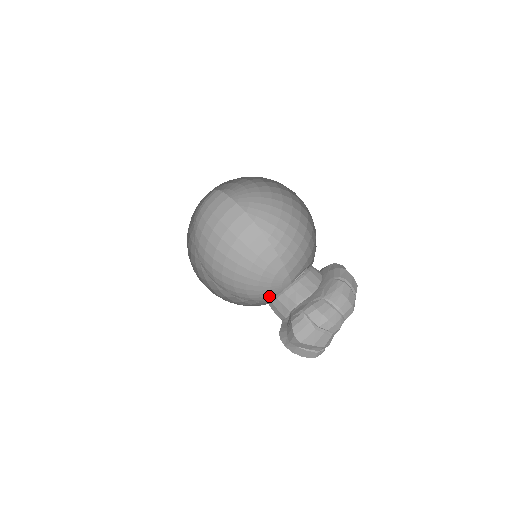
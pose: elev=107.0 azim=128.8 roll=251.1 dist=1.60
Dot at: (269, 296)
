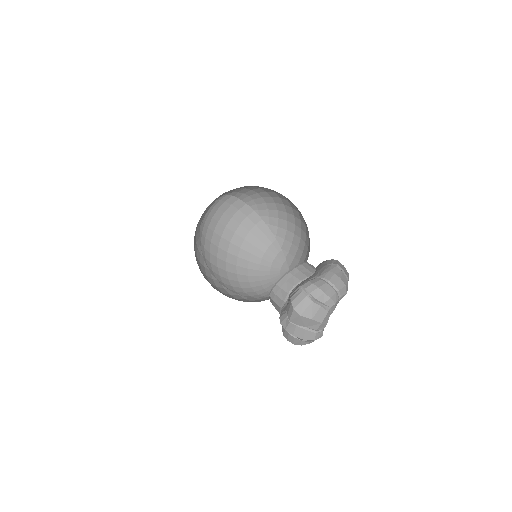
Dot at: (269, 284)
